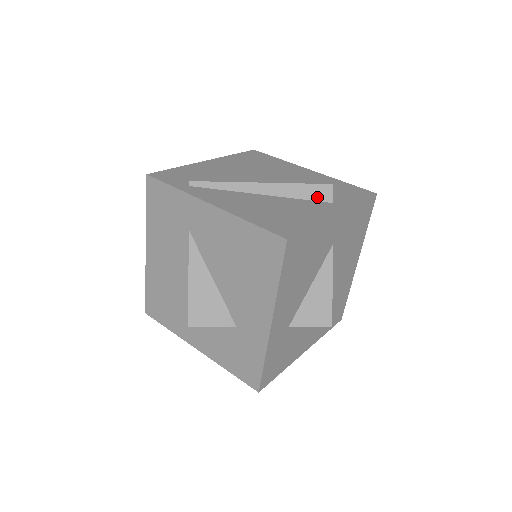
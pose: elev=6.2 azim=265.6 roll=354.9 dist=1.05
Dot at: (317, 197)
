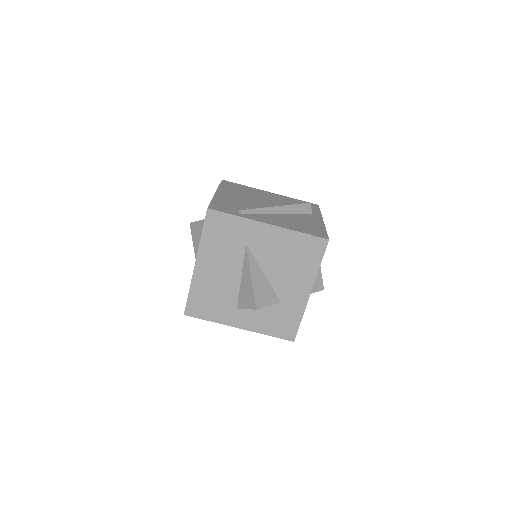
Dot at: (305, 212)
